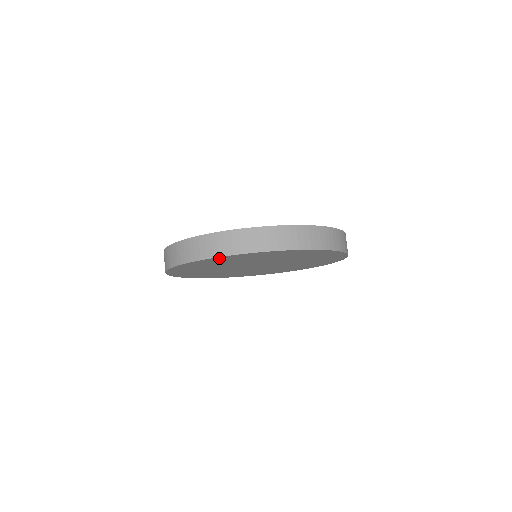
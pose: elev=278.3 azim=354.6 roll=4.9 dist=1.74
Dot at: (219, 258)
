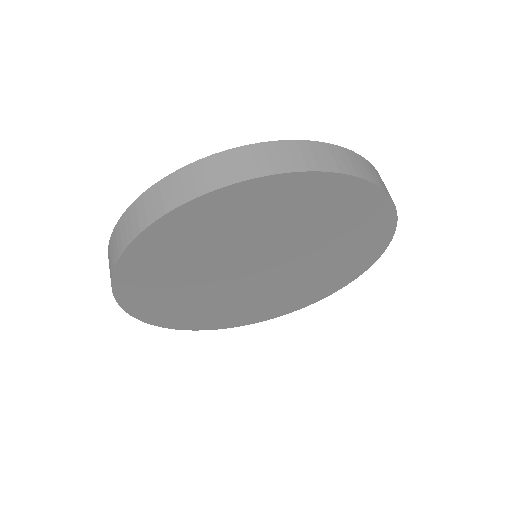
Dot at: (147, 240)
